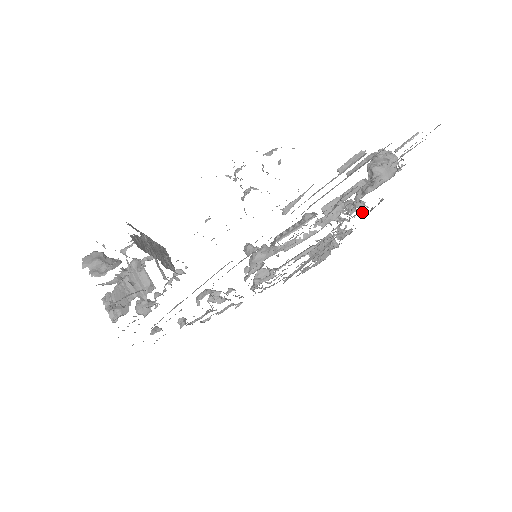
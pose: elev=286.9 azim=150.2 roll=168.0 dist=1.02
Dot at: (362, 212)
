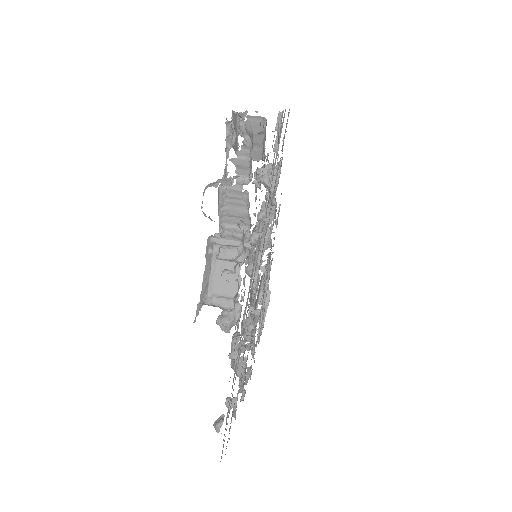
Dot at: occluded
